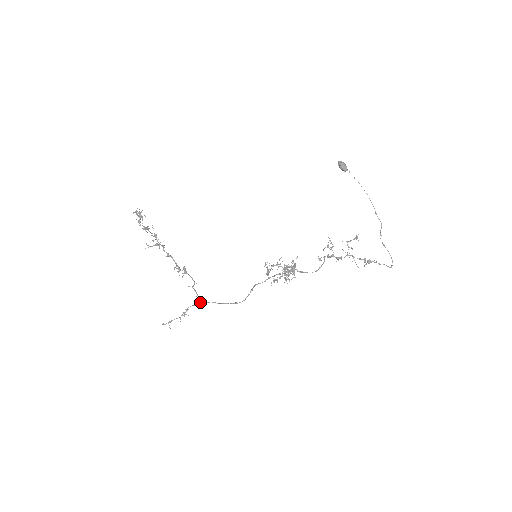
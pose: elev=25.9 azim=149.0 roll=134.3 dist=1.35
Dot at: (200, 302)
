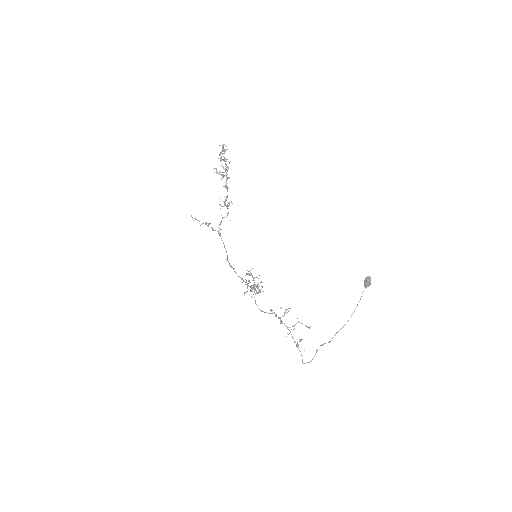
Dot at: occluded
